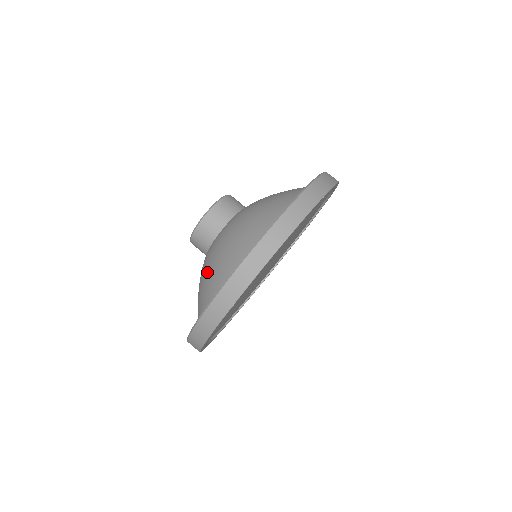
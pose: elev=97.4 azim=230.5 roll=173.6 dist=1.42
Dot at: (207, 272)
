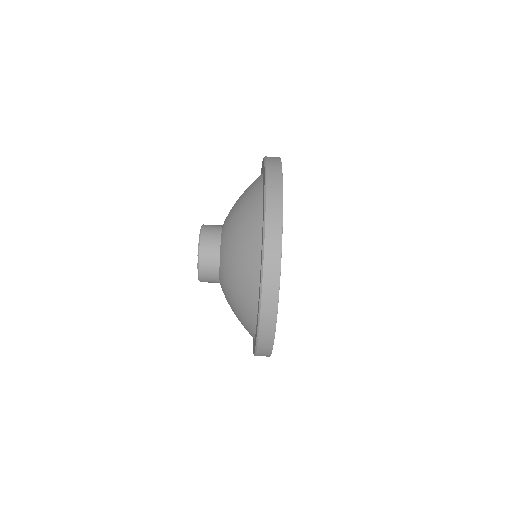
Dot at: occluded
